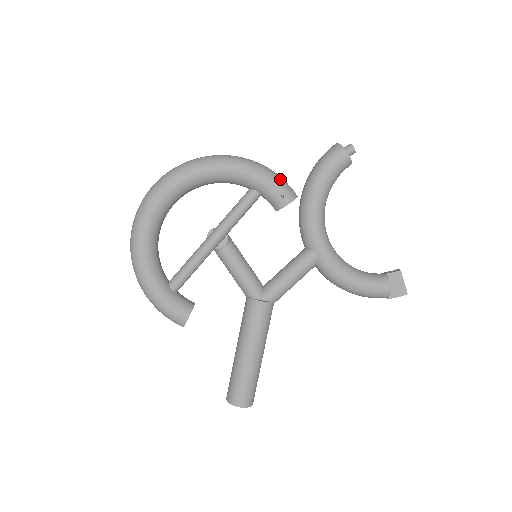
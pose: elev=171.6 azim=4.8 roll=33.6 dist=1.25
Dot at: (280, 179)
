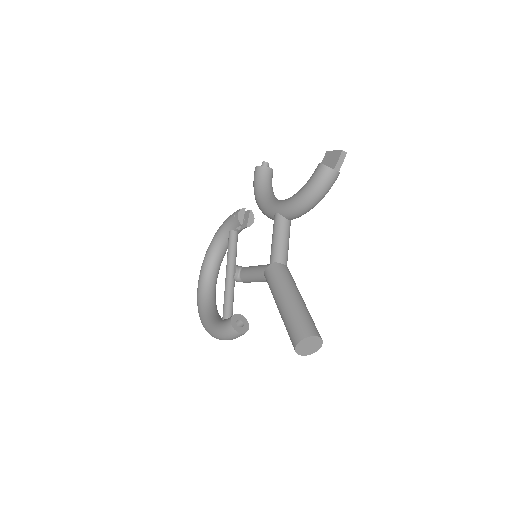
Dot at: occluded
